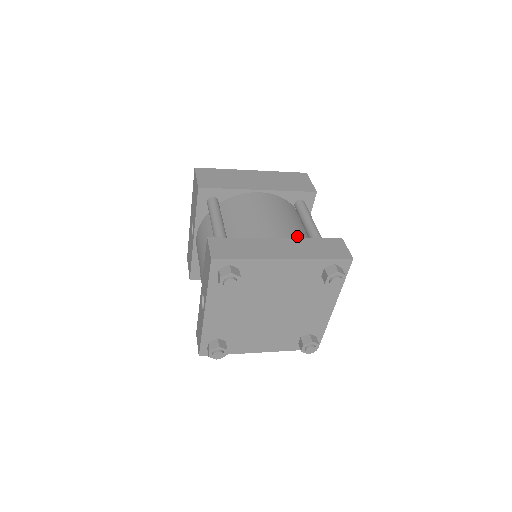
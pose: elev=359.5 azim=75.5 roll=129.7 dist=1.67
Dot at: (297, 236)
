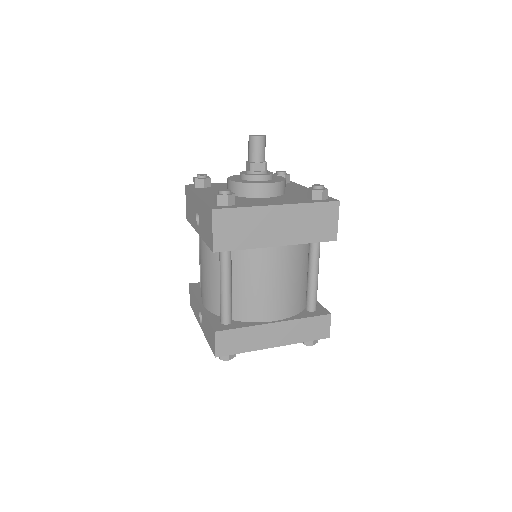
Dot at: (295, 304)
